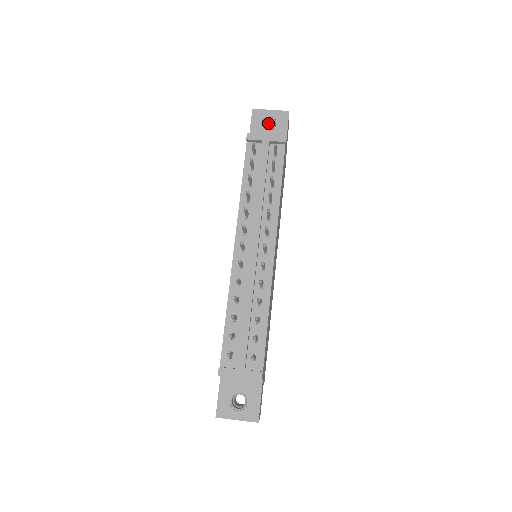
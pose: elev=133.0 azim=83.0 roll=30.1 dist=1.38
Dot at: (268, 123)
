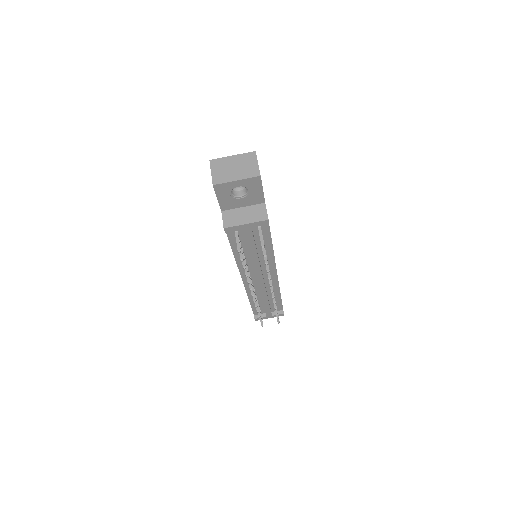
Dot at: occluded
